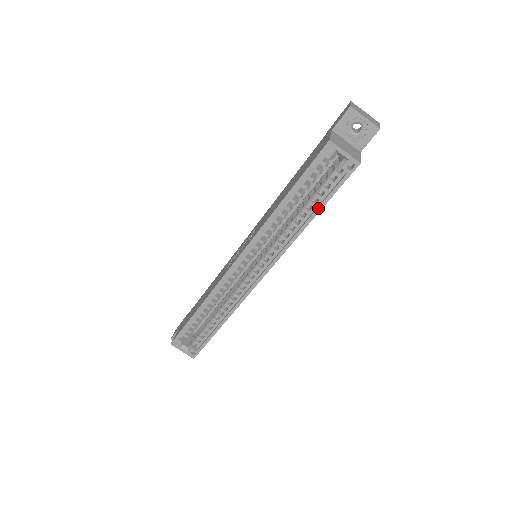
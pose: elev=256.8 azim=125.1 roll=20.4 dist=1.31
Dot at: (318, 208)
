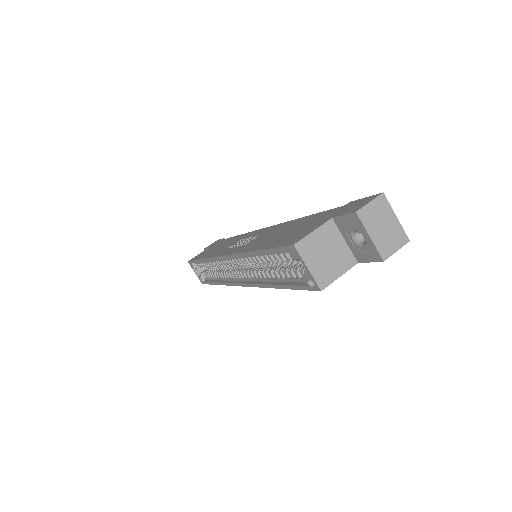
Dot at: (282, 285)
